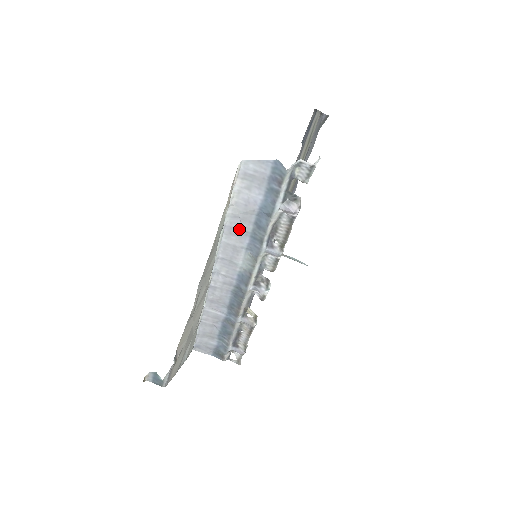
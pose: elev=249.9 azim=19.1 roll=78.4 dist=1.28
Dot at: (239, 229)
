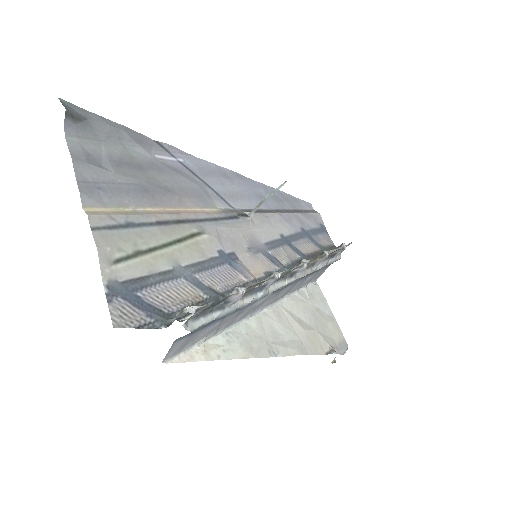
Dot at: (232, 319)
